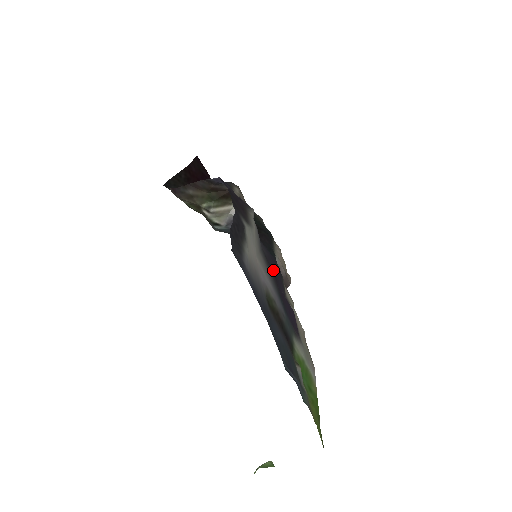
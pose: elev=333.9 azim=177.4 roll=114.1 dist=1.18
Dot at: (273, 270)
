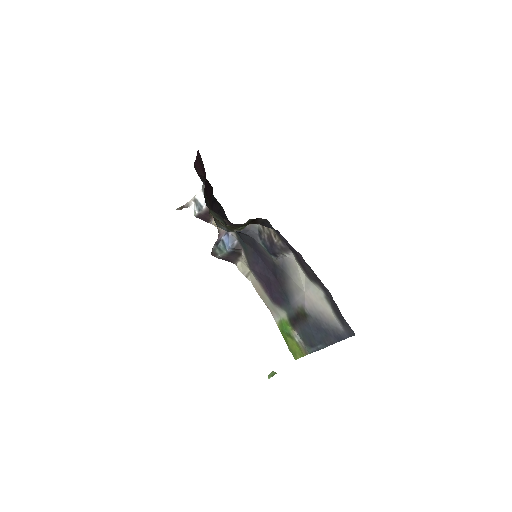
Dot at: (272, 270)
